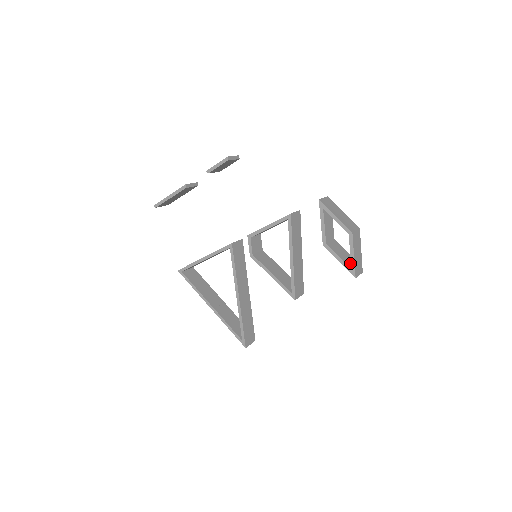
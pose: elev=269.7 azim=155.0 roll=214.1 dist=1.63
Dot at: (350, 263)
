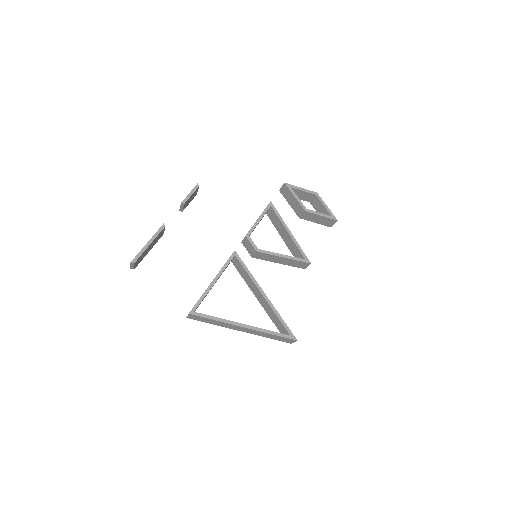
Dot at: (325, 218)
